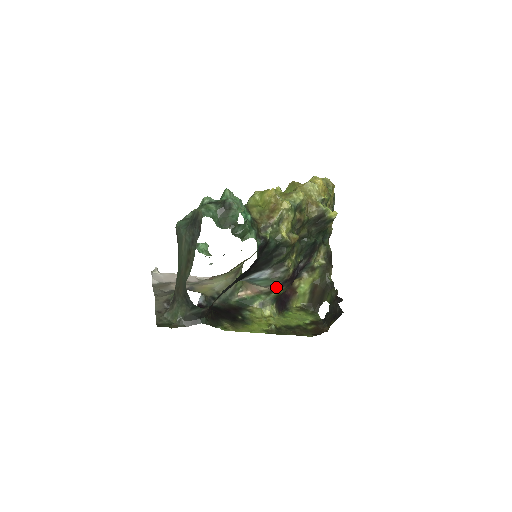
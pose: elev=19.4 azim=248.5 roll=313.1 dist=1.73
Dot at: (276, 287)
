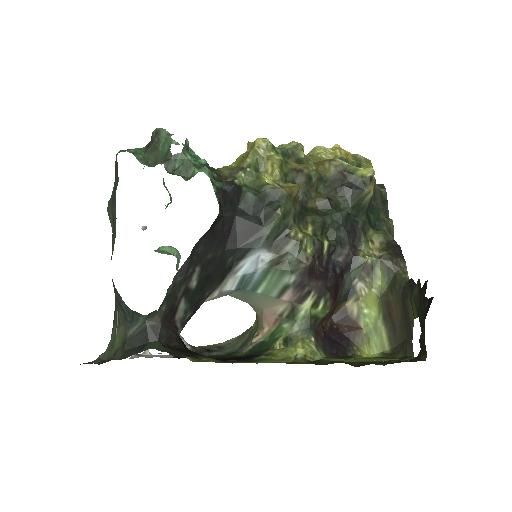
Dot at: (297, 294)
